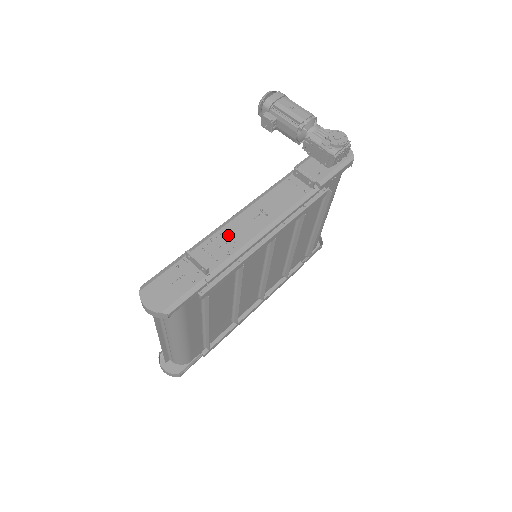
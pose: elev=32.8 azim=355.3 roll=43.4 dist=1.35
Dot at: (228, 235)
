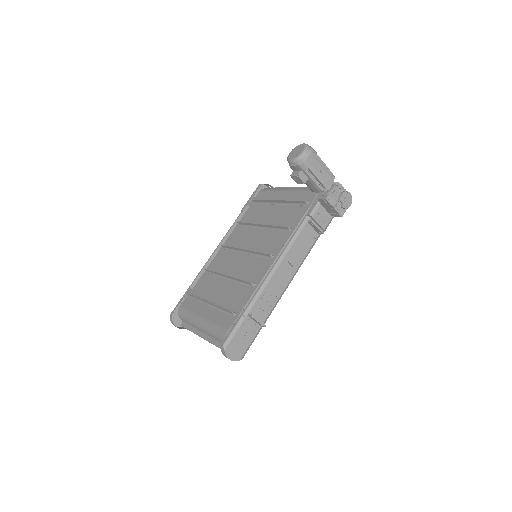
Dot at: (271, 290)
